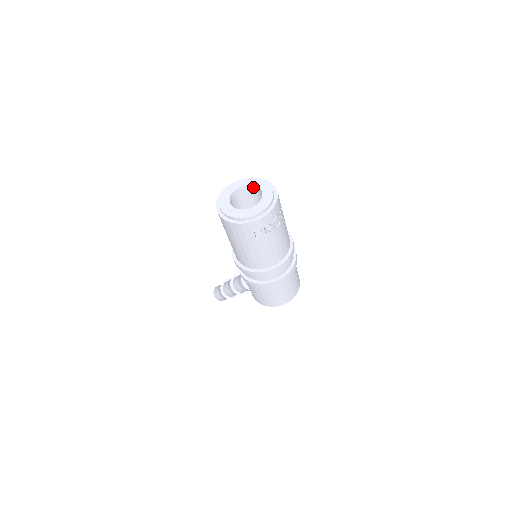
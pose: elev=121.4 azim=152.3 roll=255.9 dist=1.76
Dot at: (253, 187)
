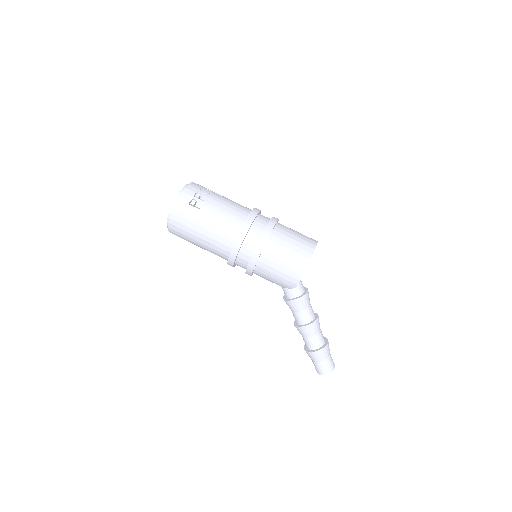
Dot at: occluded
